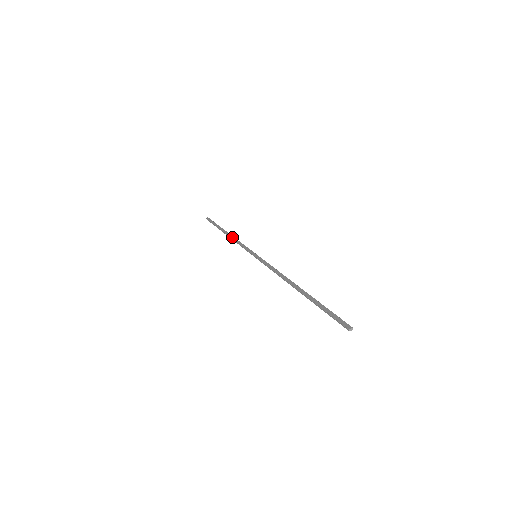
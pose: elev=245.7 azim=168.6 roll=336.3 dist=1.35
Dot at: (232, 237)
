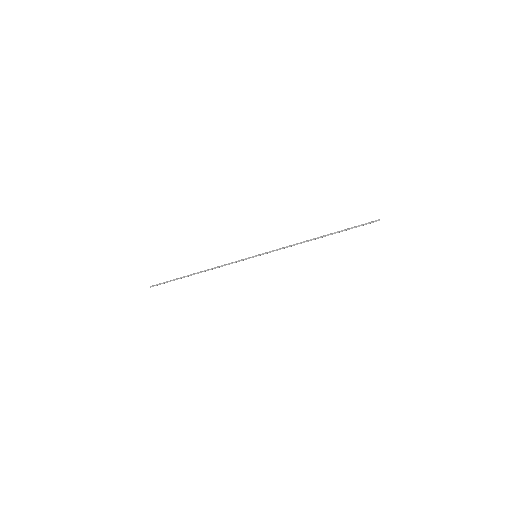
Dot at: (211, 268)
